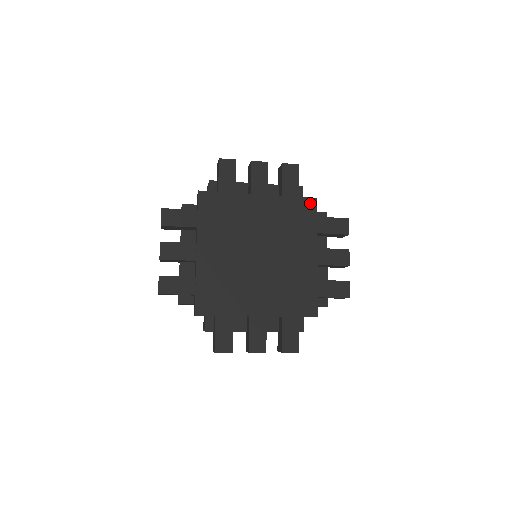
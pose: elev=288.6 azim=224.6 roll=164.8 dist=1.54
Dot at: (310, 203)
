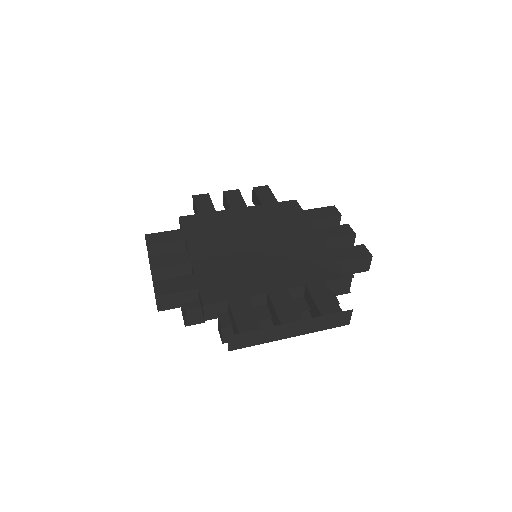
Dot at: (291, 204)
